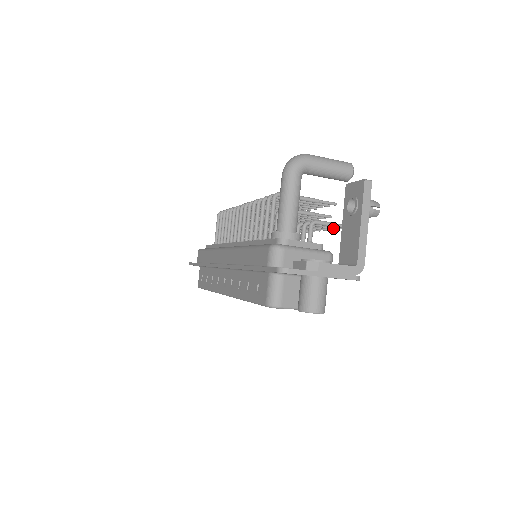
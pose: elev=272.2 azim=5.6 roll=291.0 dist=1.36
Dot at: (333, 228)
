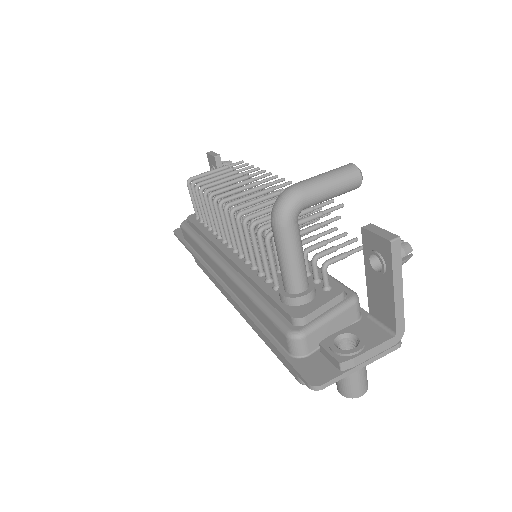
Dot at: (345, 234)
